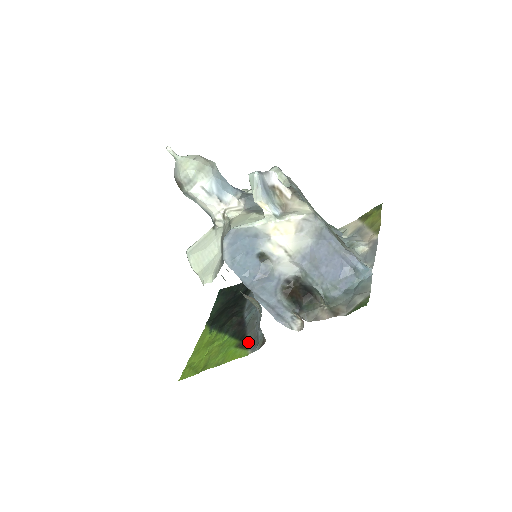
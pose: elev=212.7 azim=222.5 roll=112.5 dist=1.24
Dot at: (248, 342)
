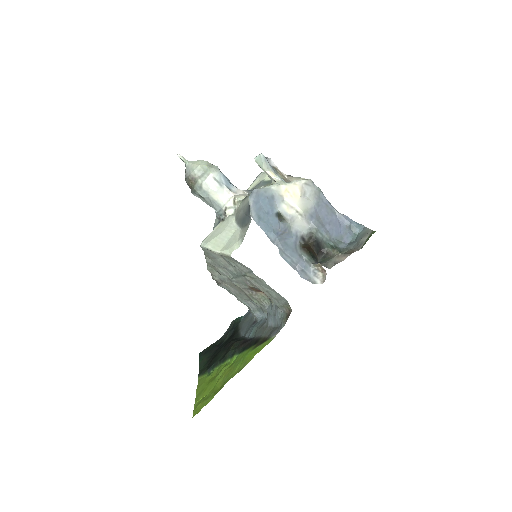
Dot at: (266, 337)
